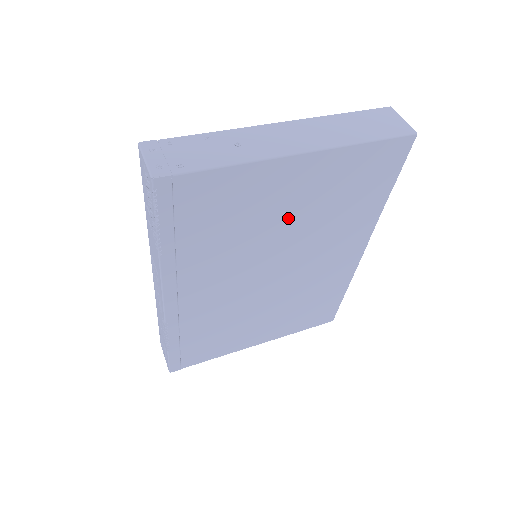
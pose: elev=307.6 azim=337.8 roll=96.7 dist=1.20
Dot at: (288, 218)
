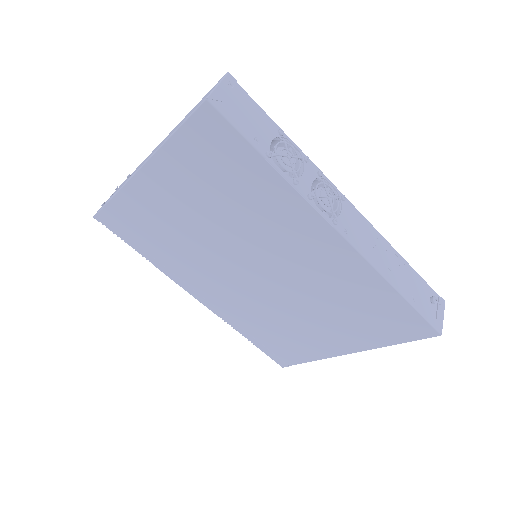
Dot at: (199, 220)
